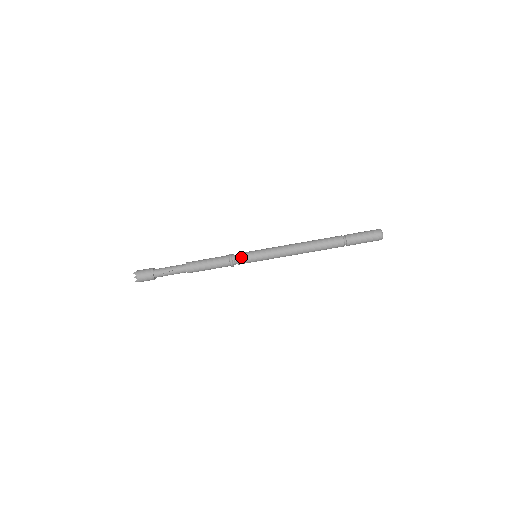
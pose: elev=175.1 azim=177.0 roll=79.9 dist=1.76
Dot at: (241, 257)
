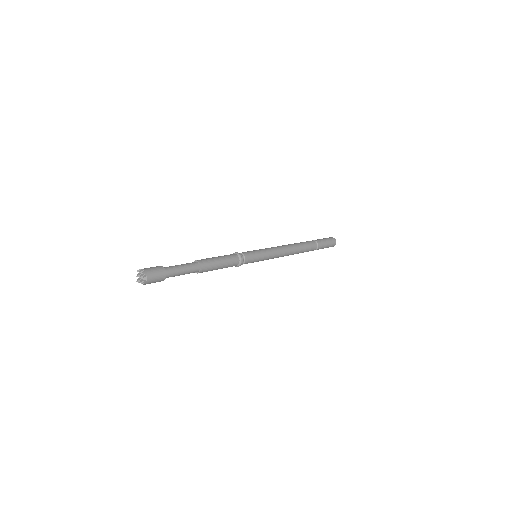
Dot at: (249, 257)
